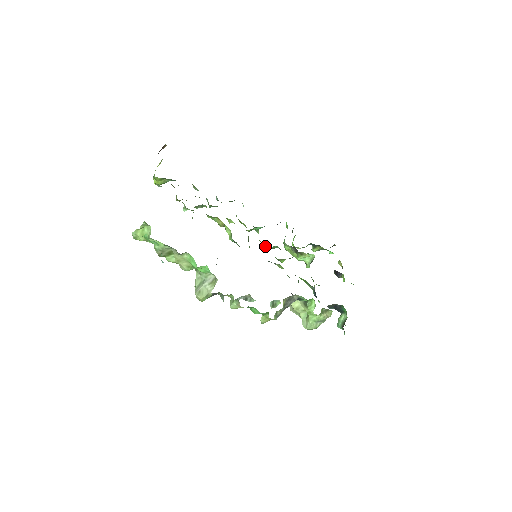
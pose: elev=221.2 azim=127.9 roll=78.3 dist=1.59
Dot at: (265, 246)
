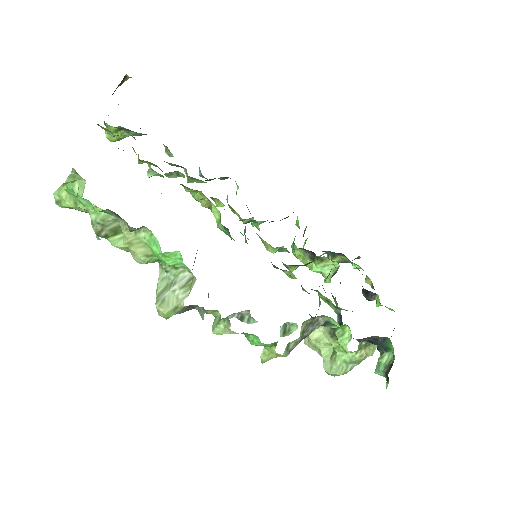
Dot at: (267, 246)
